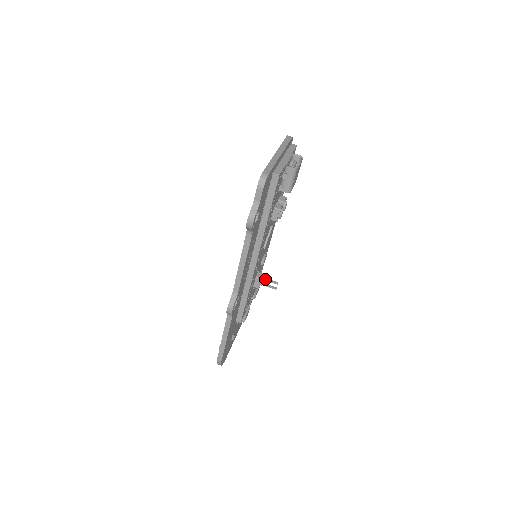
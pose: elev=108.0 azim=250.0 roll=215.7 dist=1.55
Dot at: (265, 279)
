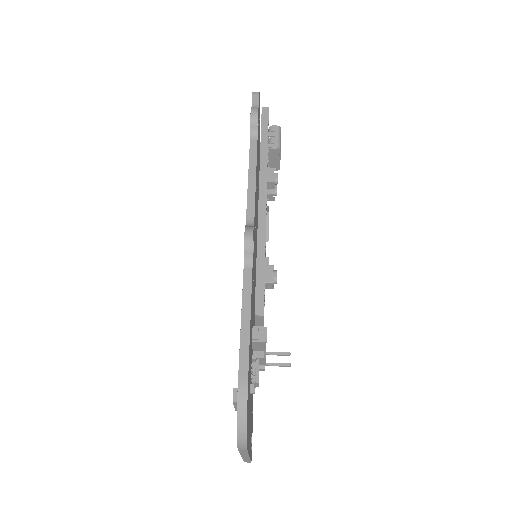
Dot at: (269, 352)
